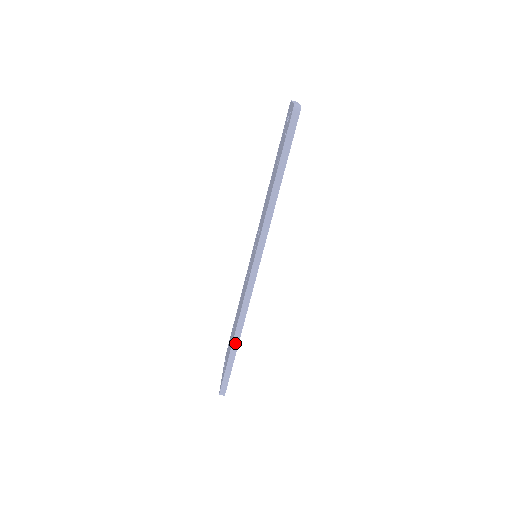
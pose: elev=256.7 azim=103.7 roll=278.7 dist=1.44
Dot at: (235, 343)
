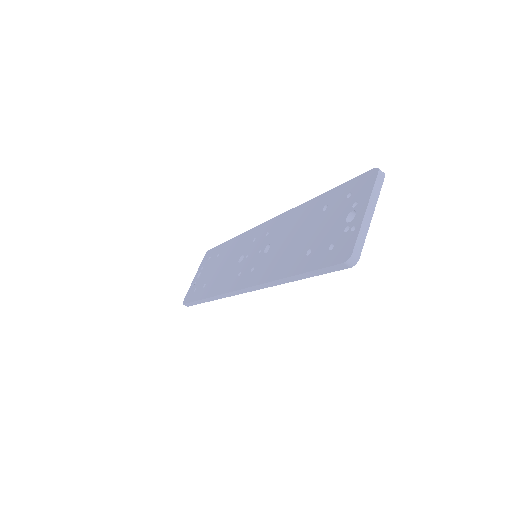
Dot at: (206, 300)
